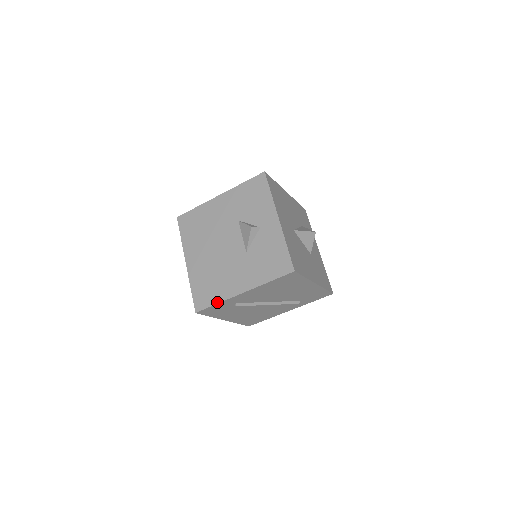
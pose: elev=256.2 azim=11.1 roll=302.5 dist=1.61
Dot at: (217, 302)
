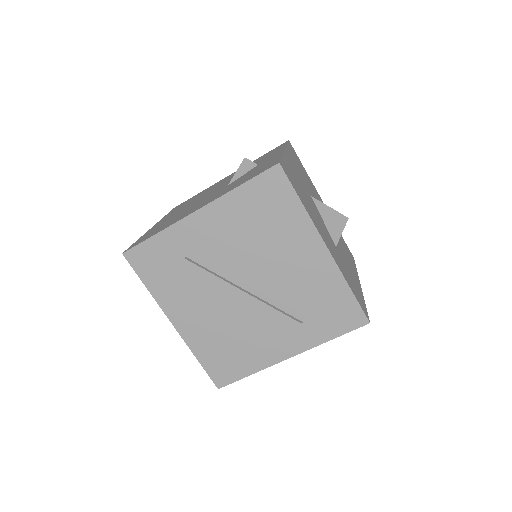
Dot at: (157, 232)
